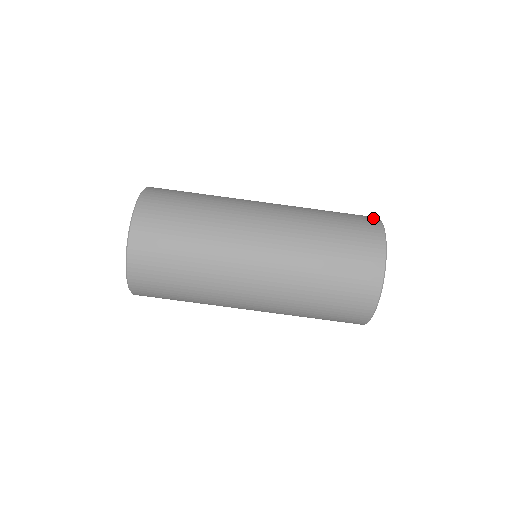
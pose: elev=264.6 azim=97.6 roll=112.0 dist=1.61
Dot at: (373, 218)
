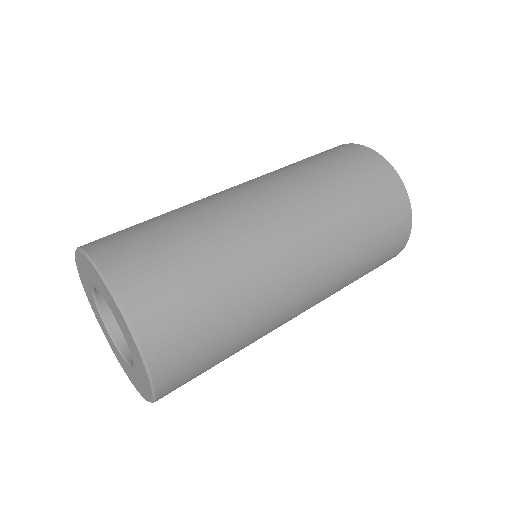
Dot at: occluded
